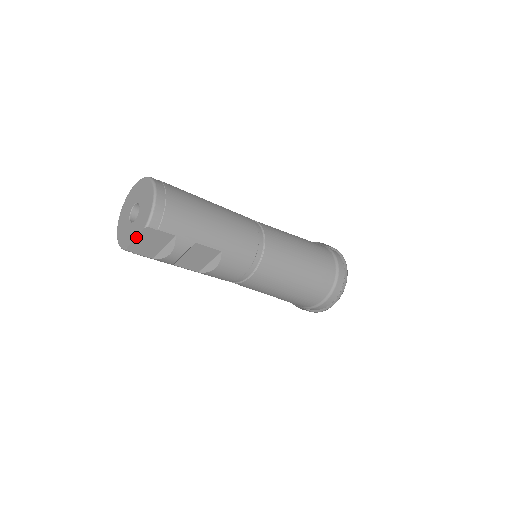
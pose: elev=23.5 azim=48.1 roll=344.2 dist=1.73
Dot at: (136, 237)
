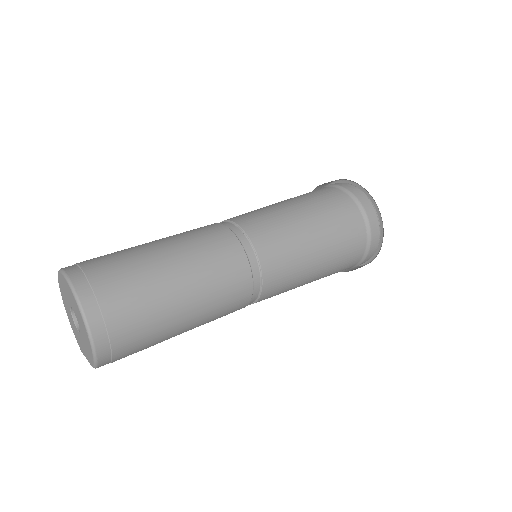
Dot at: (87, 359)
